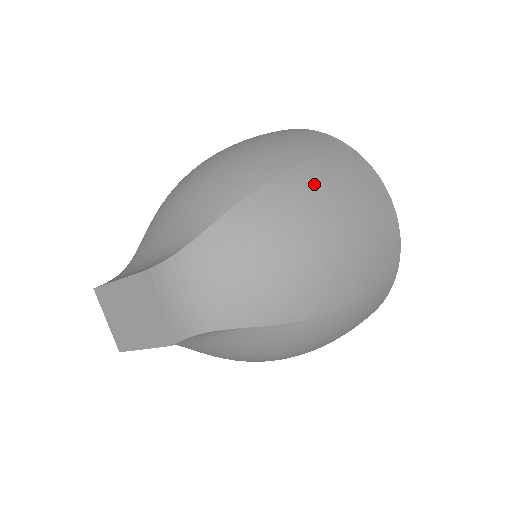
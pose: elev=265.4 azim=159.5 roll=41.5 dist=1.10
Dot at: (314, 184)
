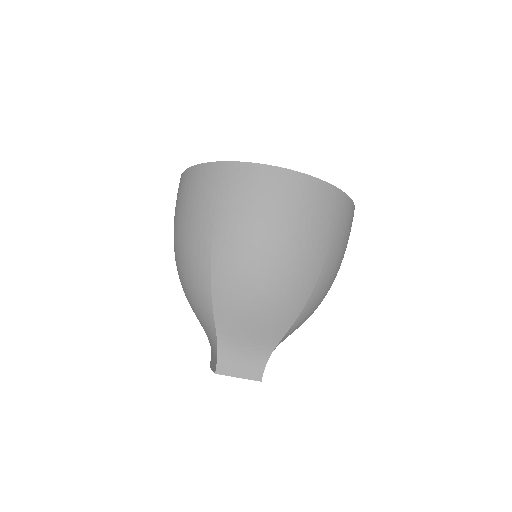
Dot at: (232, 242)
